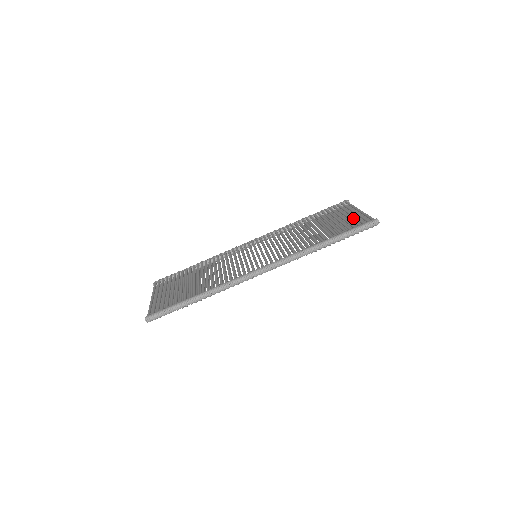
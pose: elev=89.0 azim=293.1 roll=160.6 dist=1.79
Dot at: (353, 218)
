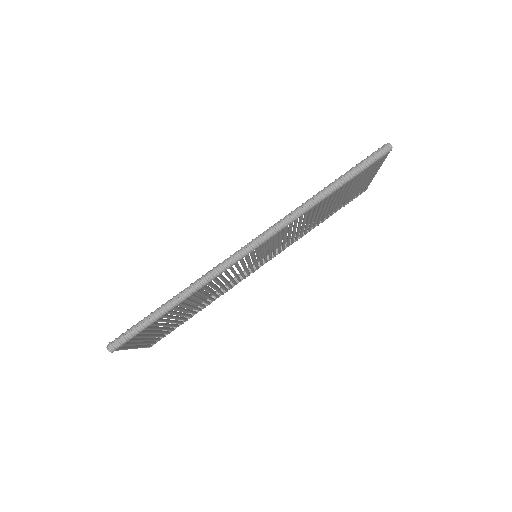
Dot at: occluded
